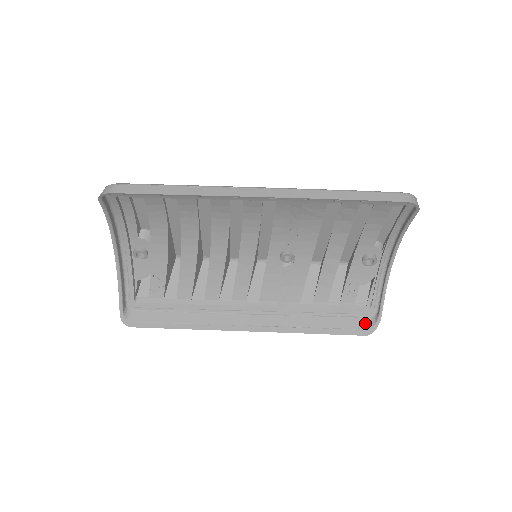
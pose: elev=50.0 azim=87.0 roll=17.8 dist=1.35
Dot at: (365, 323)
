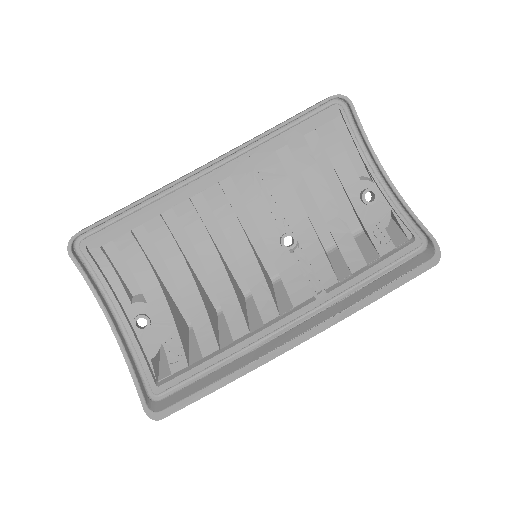
Dot at: (424, 256)
